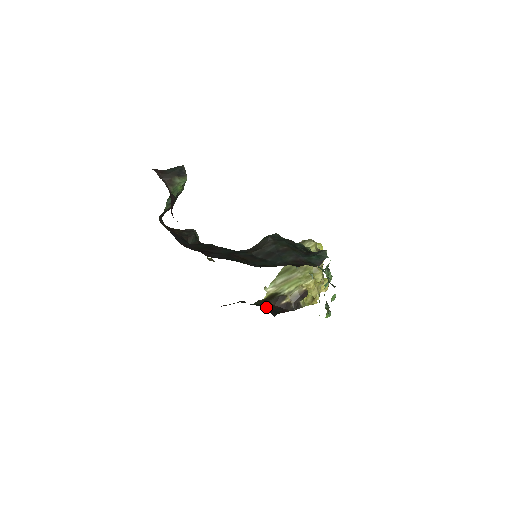
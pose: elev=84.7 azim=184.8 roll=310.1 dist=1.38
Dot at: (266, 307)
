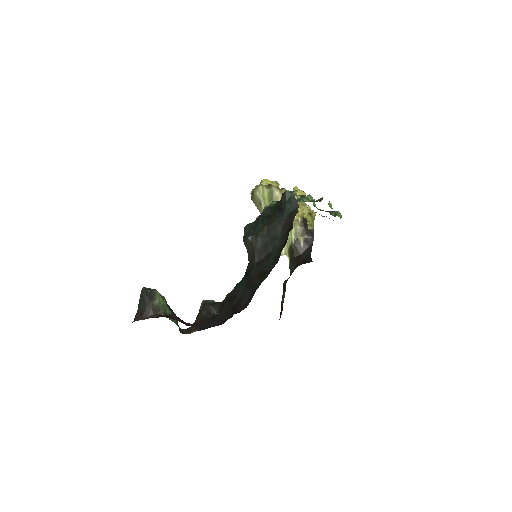
Dot at: (299, 264)
